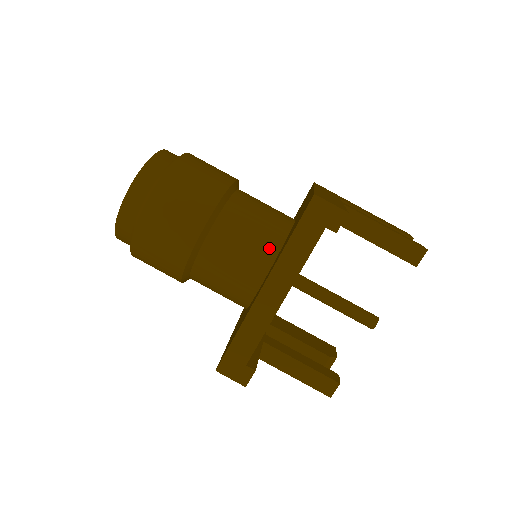
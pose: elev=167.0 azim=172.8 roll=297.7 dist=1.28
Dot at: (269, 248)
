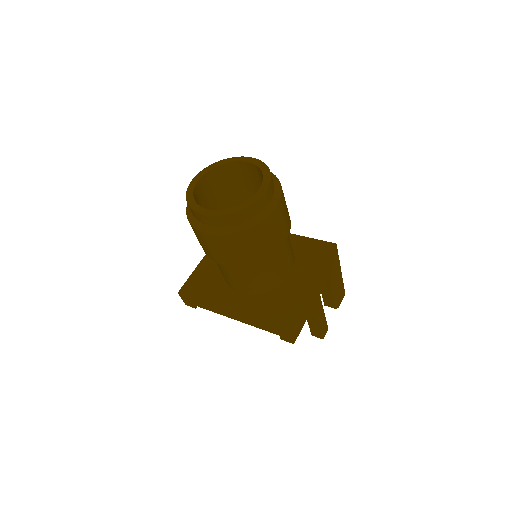
Dot at: (256, 290)
